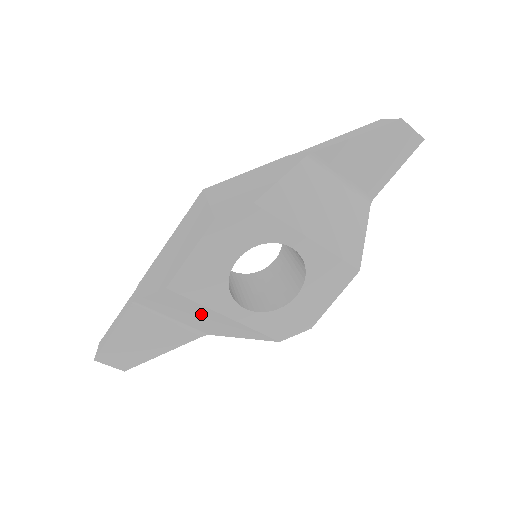
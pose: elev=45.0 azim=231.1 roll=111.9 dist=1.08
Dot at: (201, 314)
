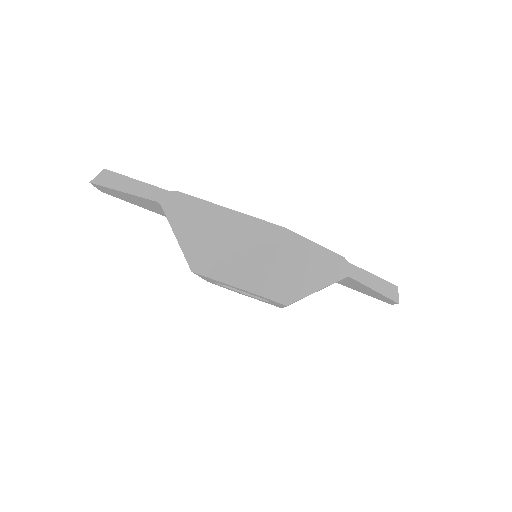
Dot at: occluded
